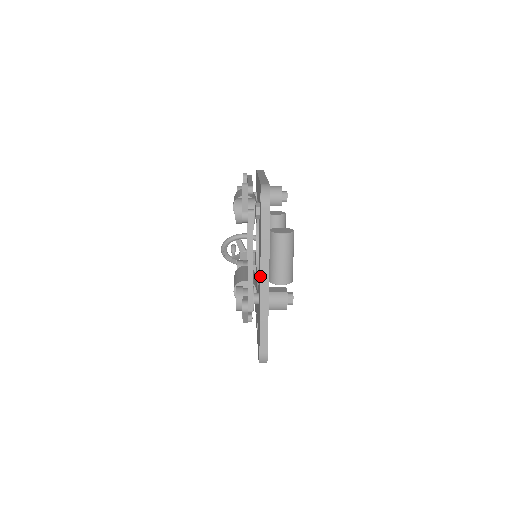
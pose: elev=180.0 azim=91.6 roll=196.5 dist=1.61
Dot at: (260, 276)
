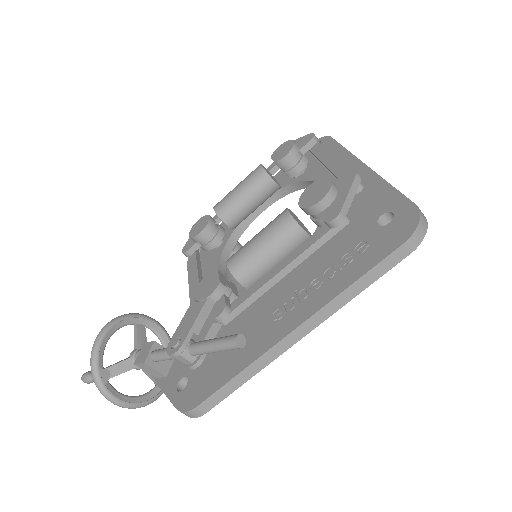
Dot at: (360, 160)
